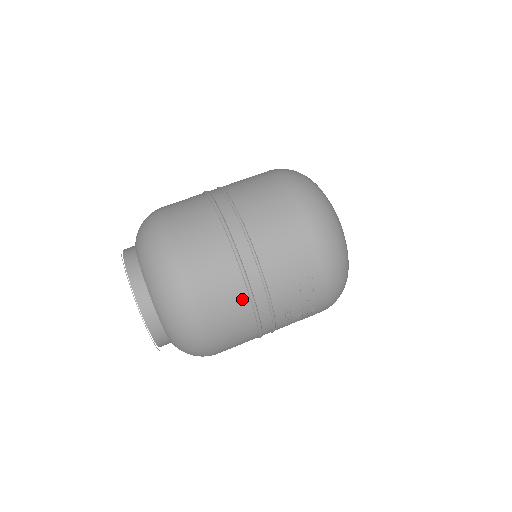
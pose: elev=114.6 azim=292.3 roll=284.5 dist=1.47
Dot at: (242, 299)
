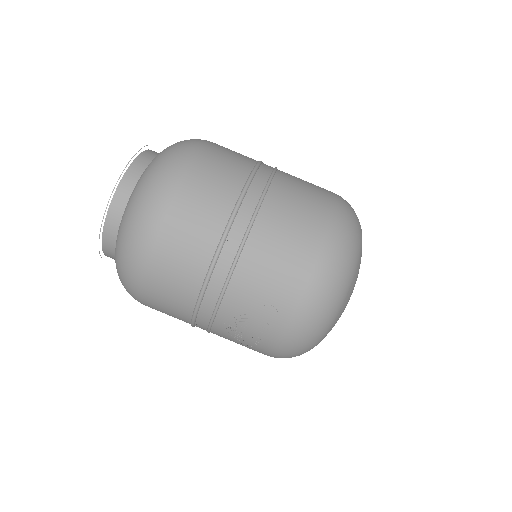
Dot at: (198, 270)
